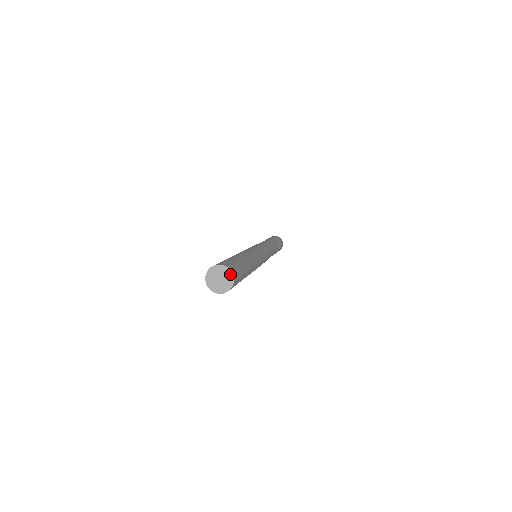
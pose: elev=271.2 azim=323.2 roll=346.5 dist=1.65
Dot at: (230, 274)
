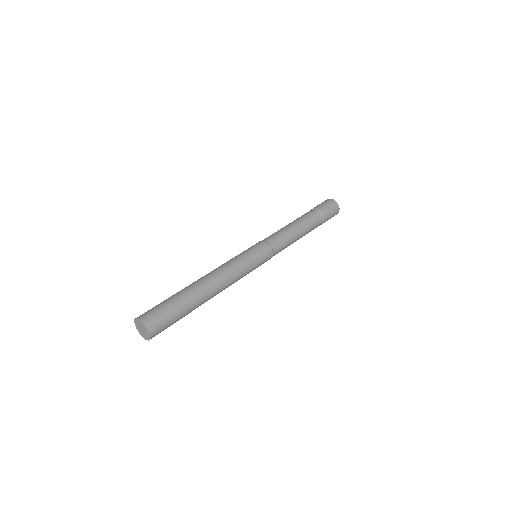
Dot at: (148, 333)
